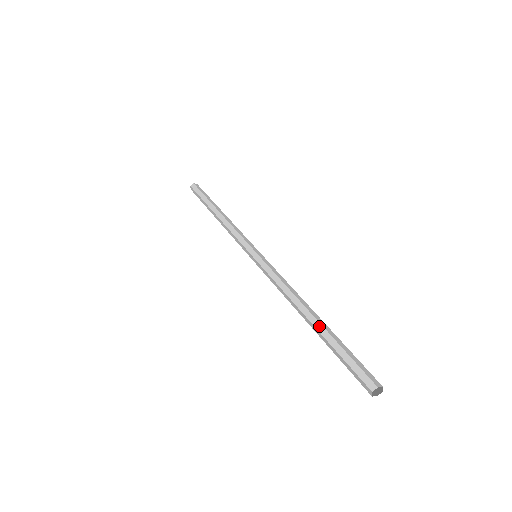
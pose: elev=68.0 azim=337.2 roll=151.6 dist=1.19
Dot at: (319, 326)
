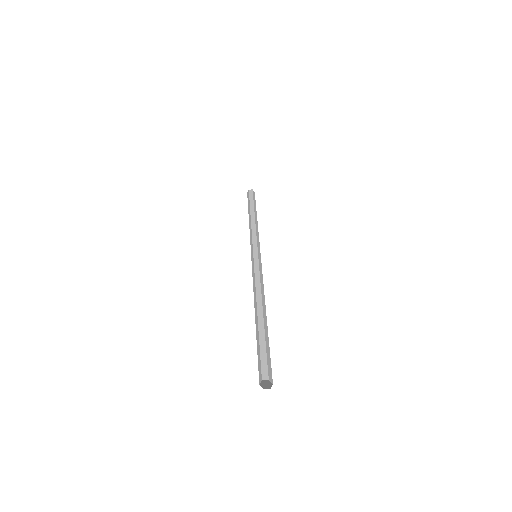
Dot at: (261, 320)
